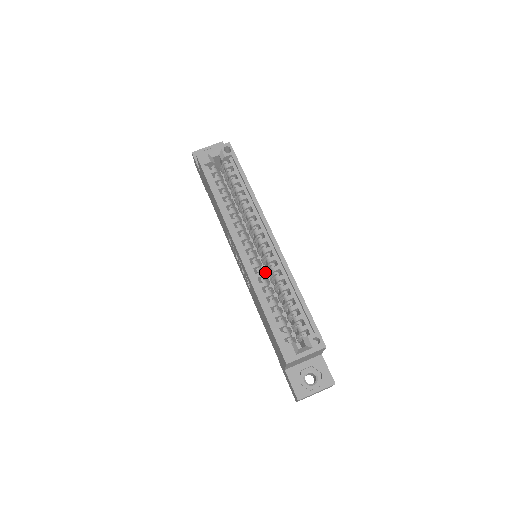
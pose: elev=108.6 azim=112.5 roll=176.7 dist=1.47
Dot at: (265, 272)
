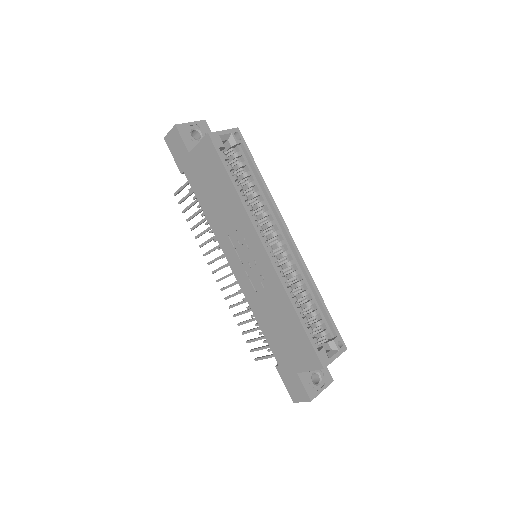
Dot at: occluded
